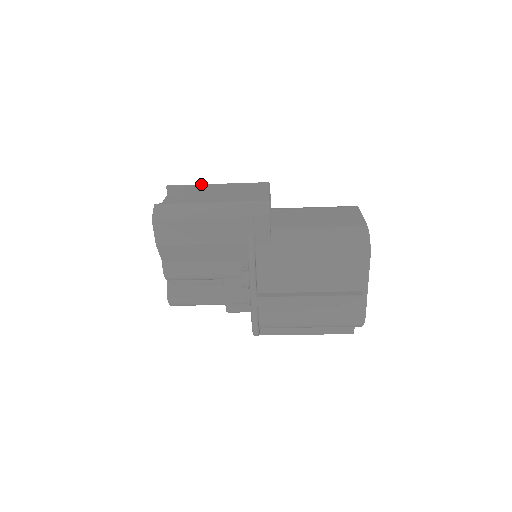
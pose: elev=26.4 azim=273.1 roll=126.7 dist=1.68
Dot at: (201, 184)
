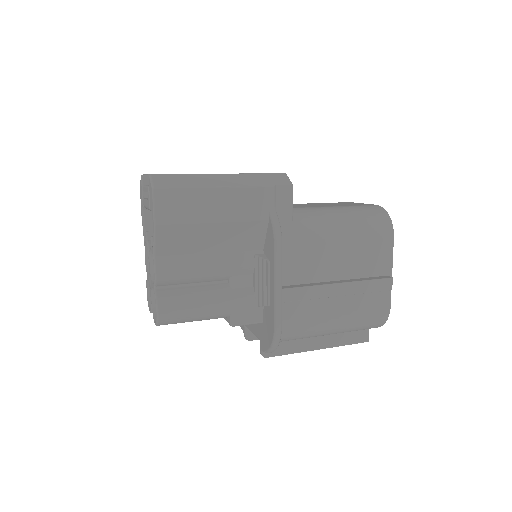
Dot at: occluded
